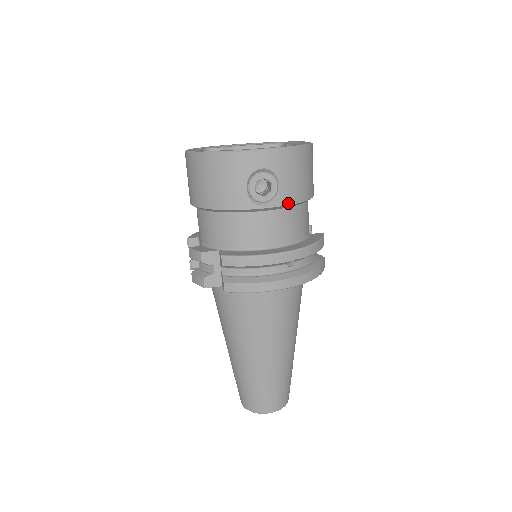
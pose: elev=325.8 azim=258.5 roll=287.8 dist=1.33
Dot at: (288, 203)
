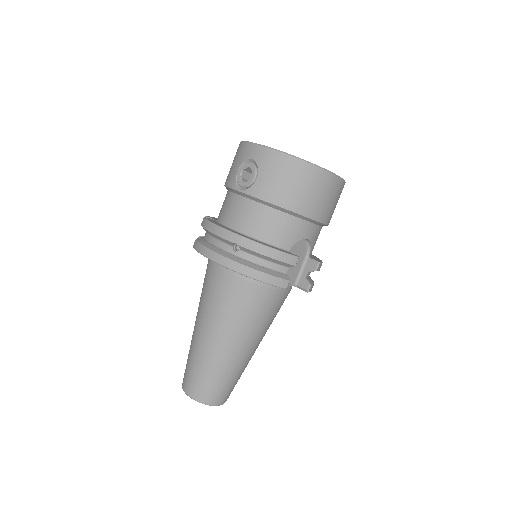
Dot at: (258, 197)
